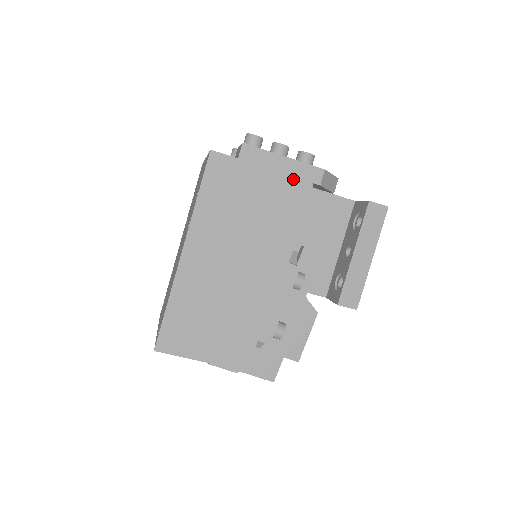
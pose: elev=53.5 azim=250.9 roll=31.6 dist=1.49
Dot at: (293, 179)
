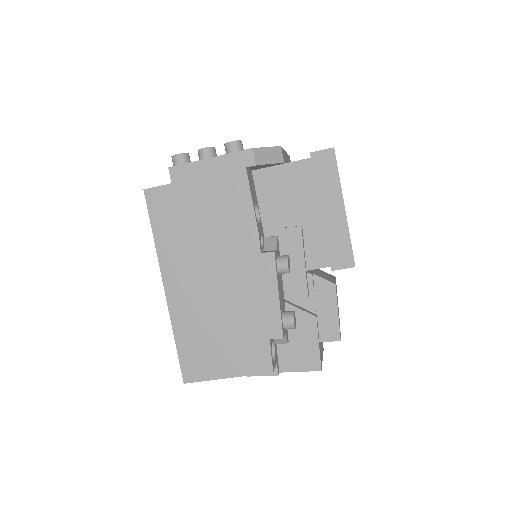
Dot at: (225, 174)
